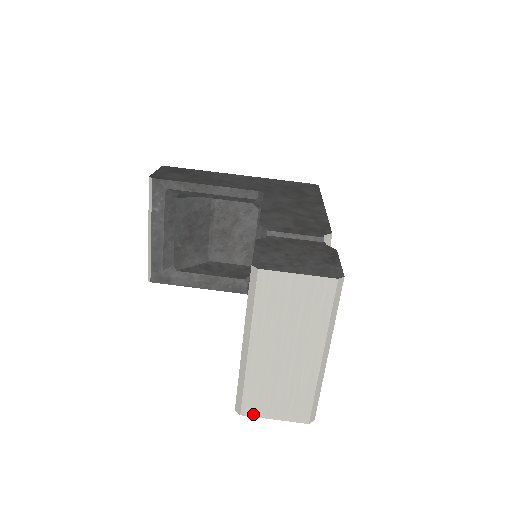
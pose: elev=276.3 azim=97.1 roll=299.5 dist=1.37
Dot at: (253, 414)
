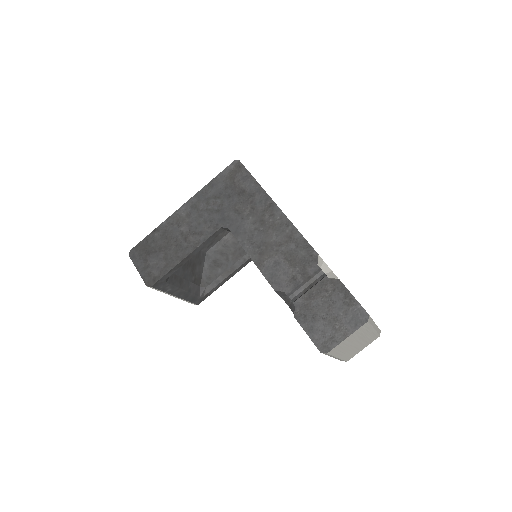
Dot at: occluded
